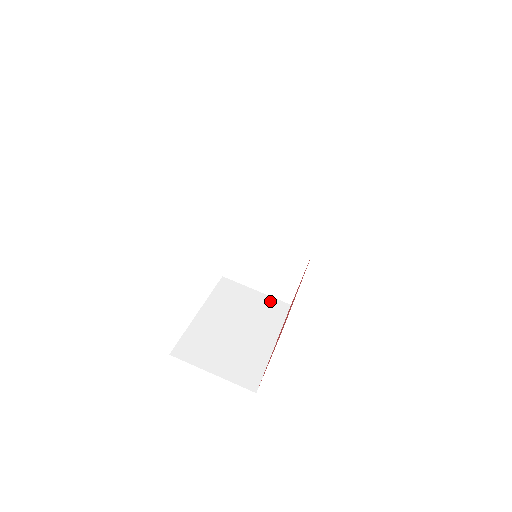
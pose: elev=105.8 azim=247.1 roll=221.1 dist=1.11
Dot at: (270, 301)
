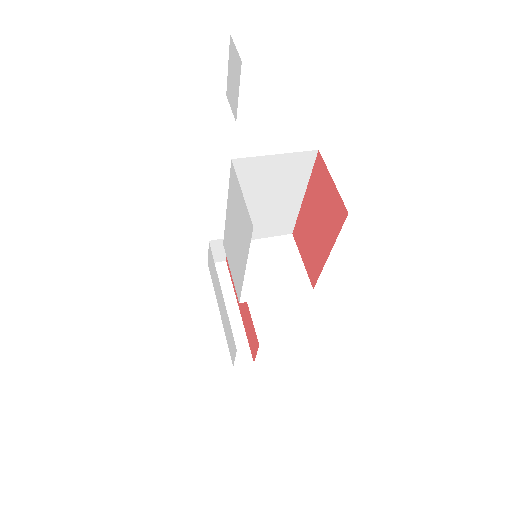
Dot at: occluded
